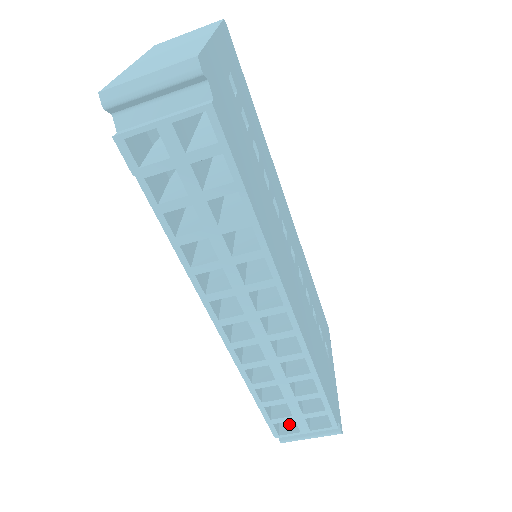
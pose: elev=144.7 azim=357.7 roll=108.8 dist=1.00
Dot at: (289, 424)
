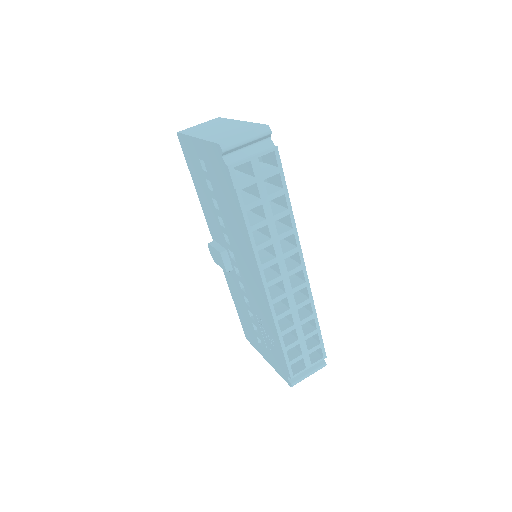
Dot at: (296, 368)
